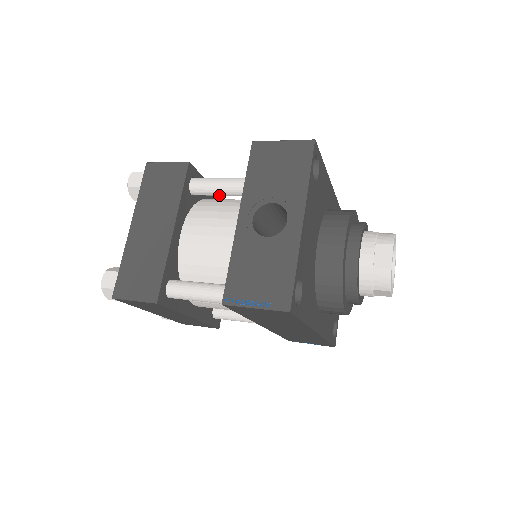
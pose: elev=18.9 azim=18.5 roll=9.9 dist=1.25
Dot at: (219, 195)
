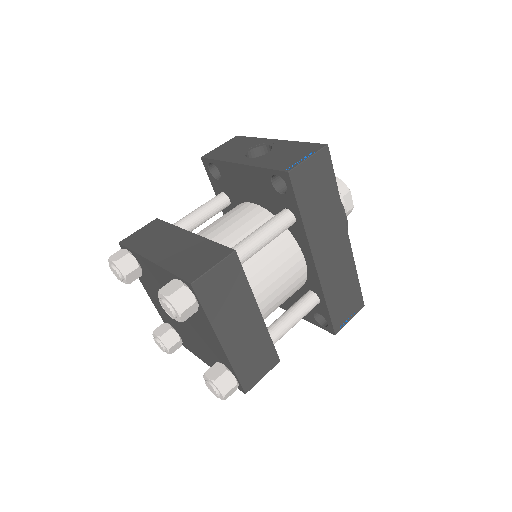
Dot at: (197, 224)
